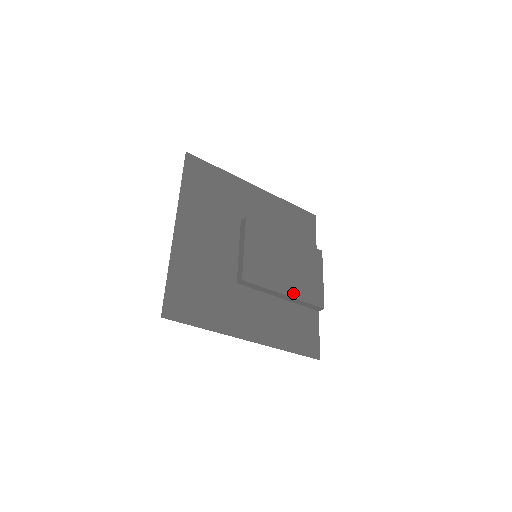
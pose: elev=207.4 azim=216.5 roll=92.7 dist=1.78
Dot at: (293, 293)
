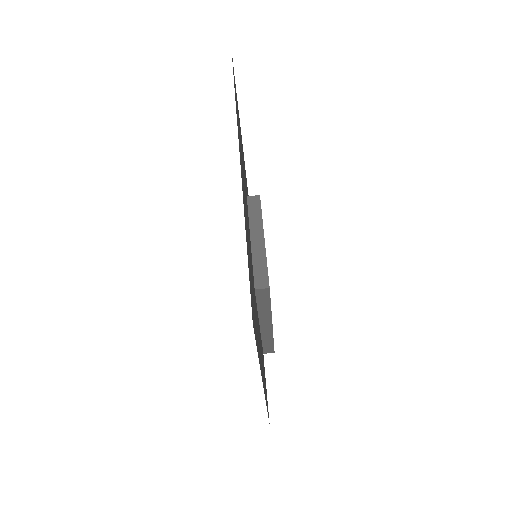
Dot at: occluded
